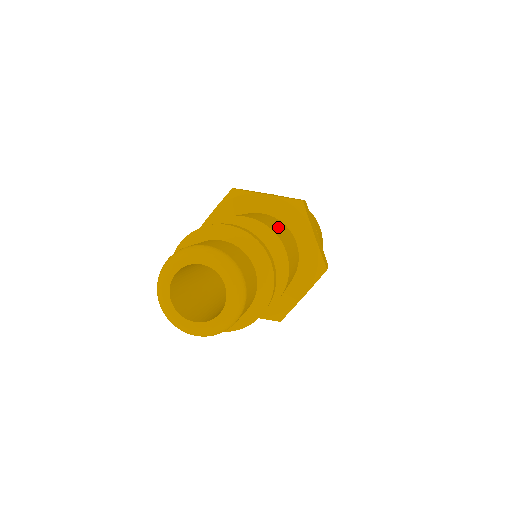
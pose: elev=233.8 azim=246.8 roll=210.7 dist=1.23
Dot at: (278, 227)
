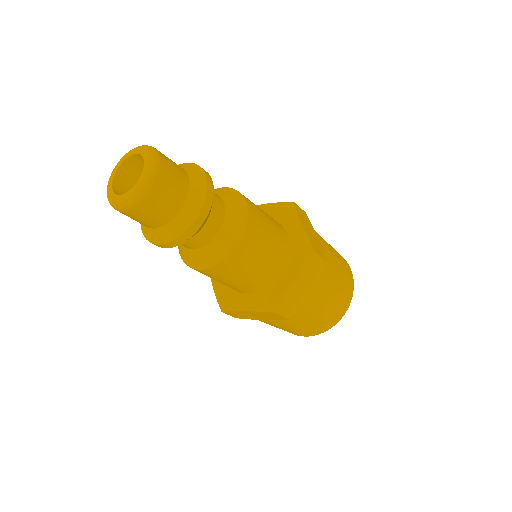
Dot at: occluded
